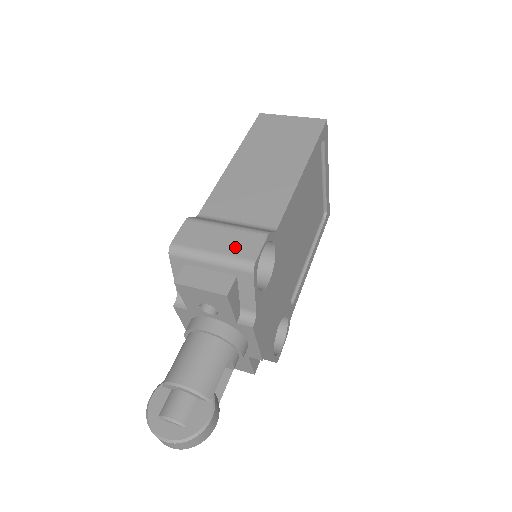
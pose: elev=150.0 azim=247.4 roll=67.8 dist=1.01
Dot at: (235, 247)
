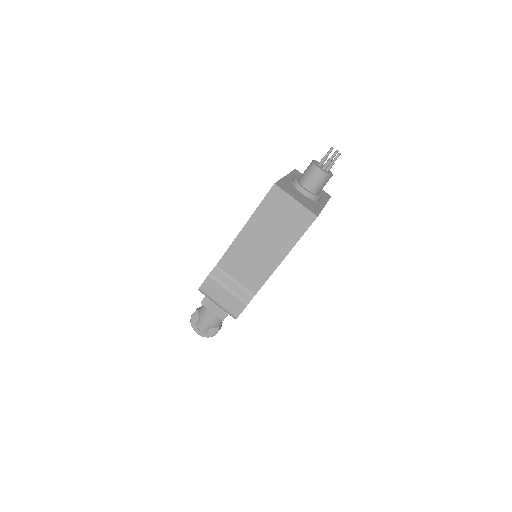
Dot at: (229, 306)
